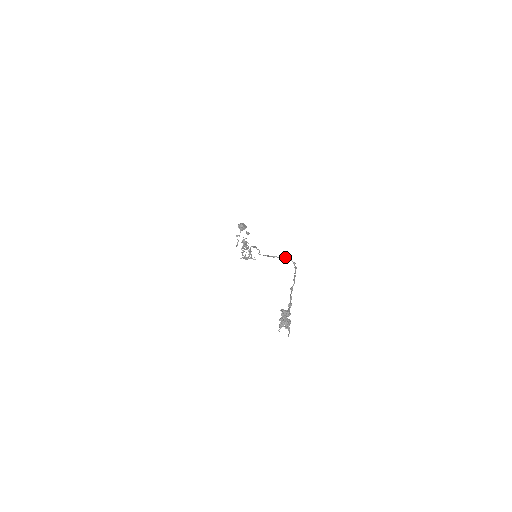
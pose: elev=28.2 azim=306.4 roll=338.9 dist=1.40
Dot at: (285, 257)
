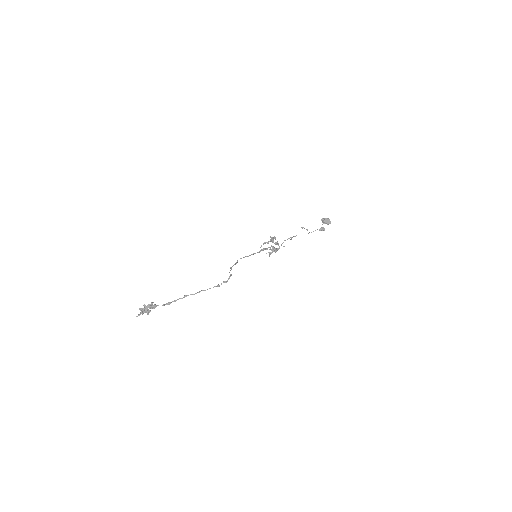
Dot at: (230, 274)
